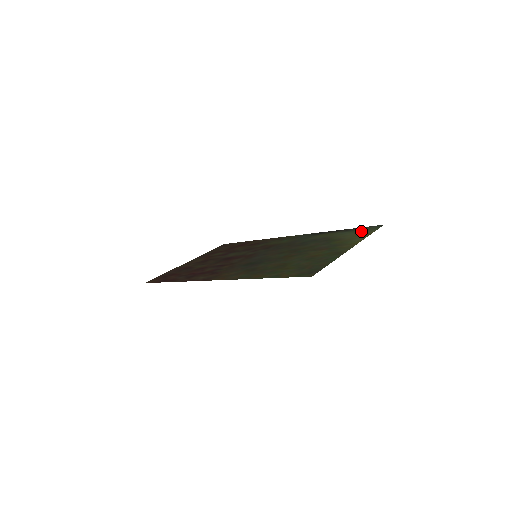
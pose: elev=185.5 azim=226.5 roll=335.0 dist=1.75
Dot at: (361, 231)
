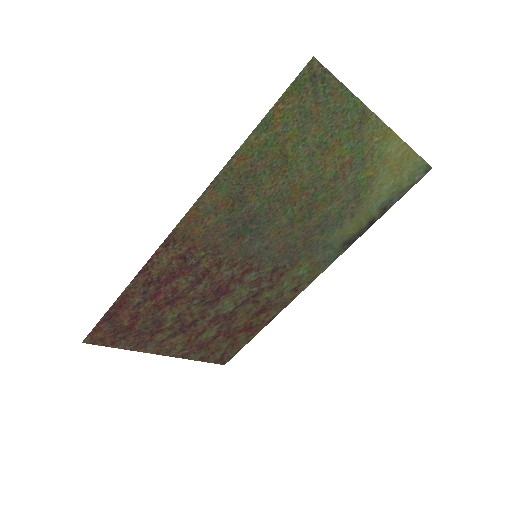
Dot at: (402, 177)
